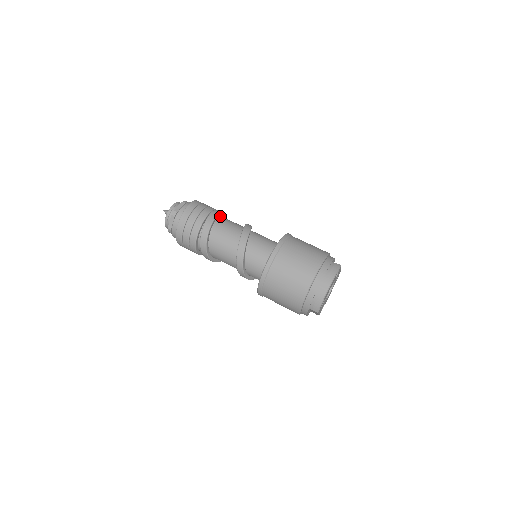
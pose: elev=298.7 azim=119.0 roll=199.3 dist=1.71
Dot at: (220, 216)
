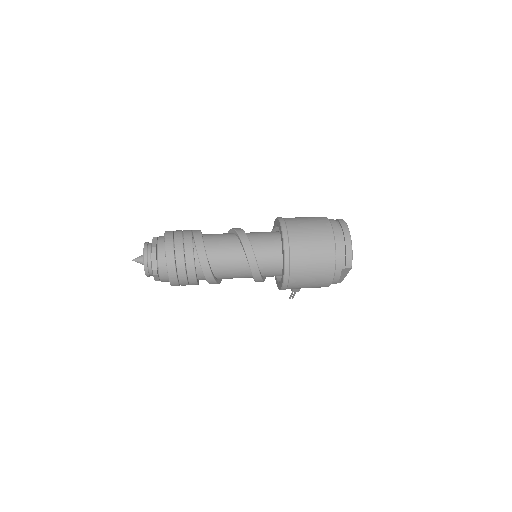
Dot at: occluded
